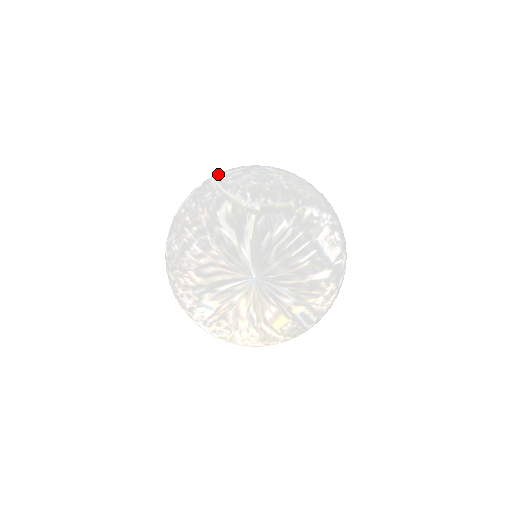
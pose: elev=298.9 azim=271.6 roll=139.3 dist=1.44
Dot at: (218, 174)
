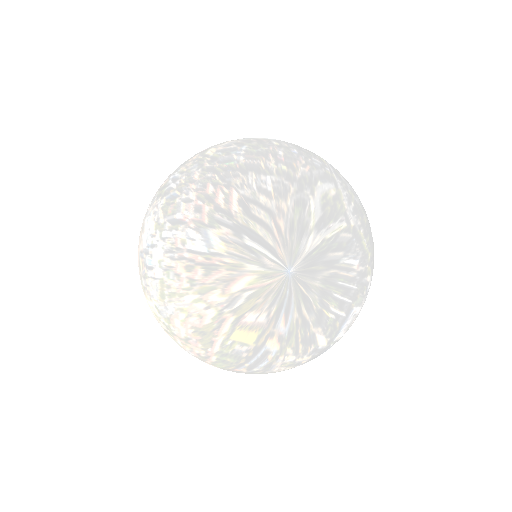
Dot at: occluded
